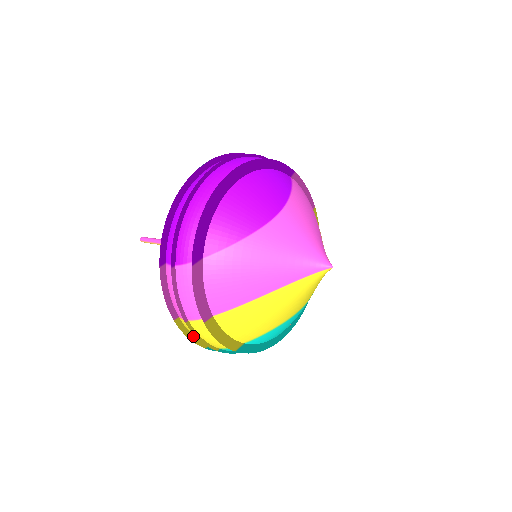
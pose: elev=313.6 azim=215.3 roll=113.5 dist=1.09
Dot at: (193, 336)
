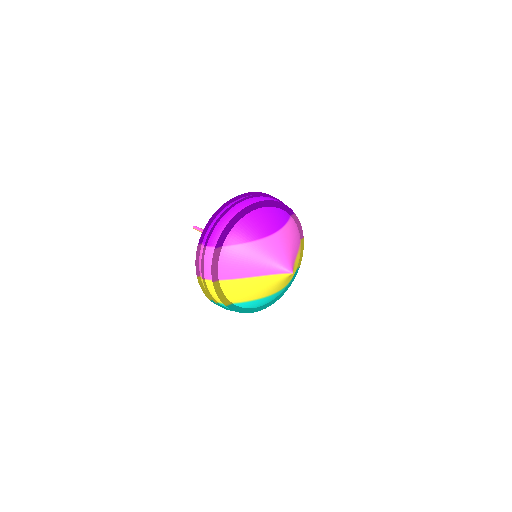
Dot at: (205, 290)
